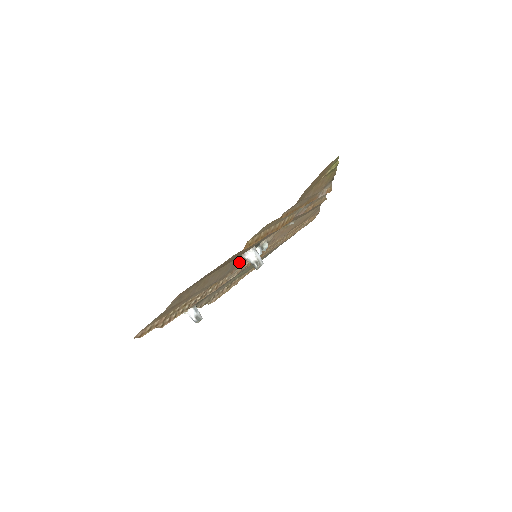
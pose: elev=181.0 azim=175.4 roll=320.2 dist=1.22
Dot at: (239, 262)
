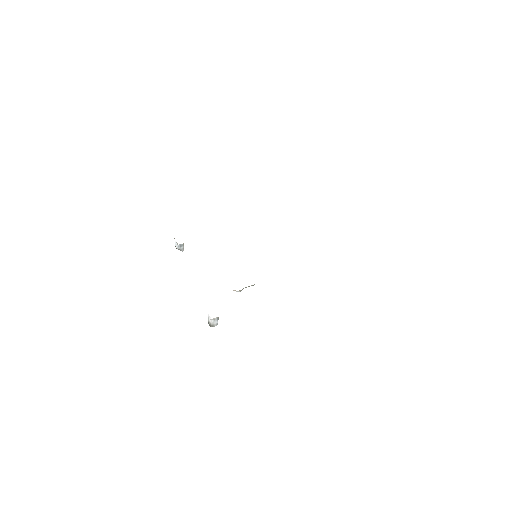
Dot at: occluded
